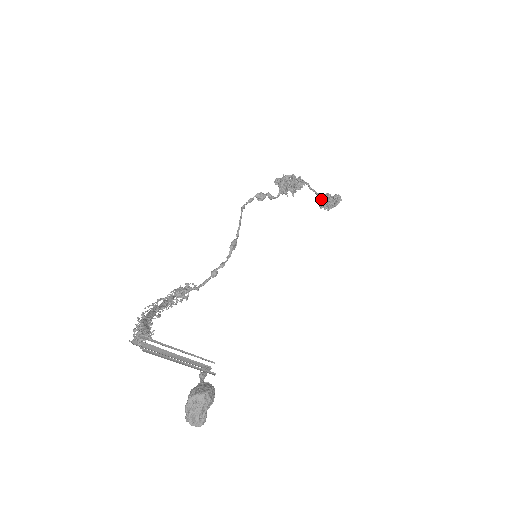
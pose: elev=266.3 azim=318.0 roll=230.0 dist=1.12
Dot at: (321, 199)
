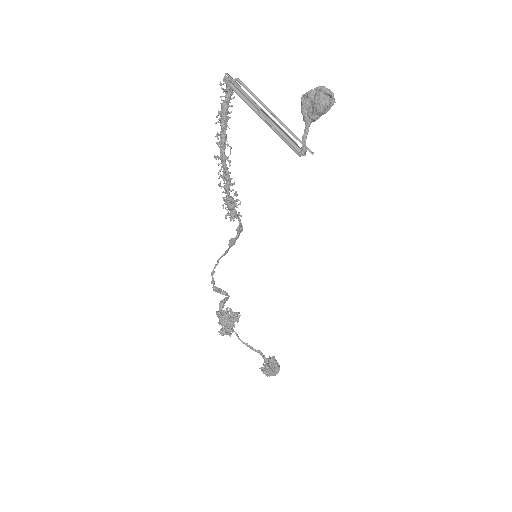
Dot at: (264, 364)
